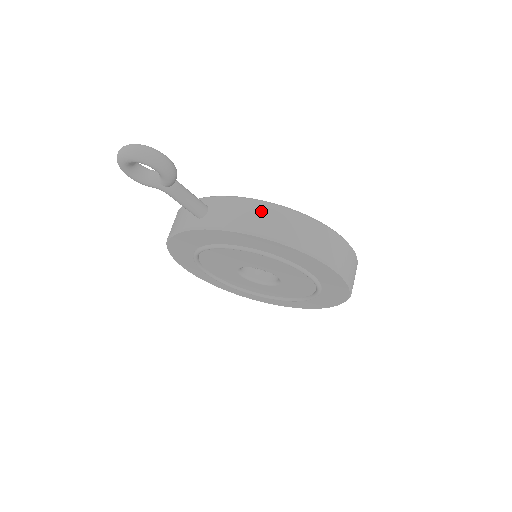
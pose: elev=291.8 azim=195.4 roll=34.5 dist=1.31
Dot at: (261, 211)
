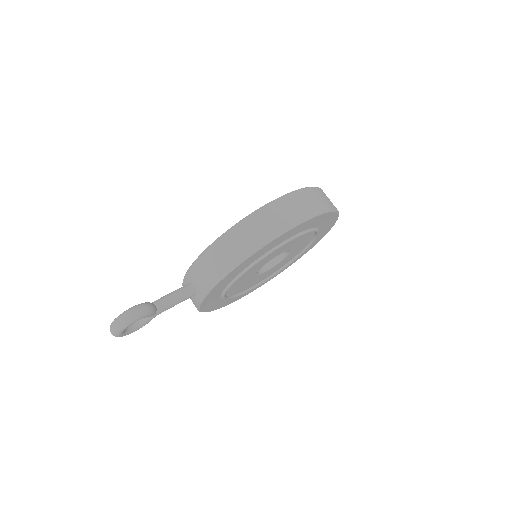
Dot at: (213, 256)
